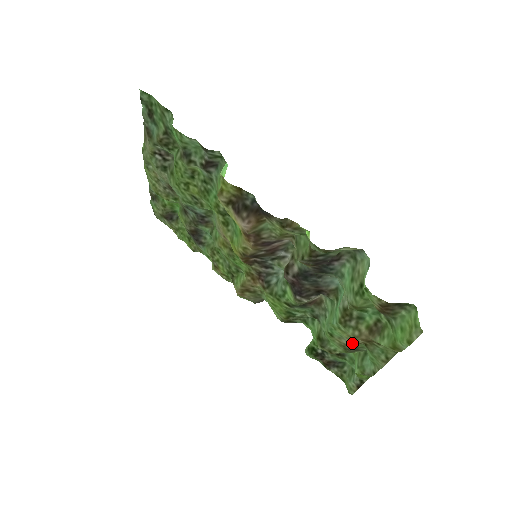
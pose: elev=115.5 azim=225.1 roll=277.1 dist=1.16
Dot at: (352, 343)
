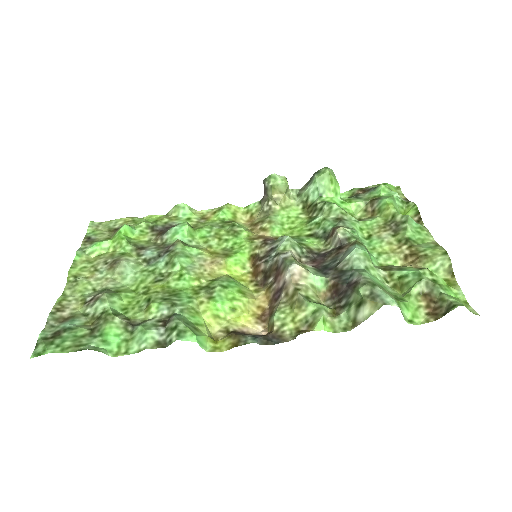
Dot at: (394, 238)
